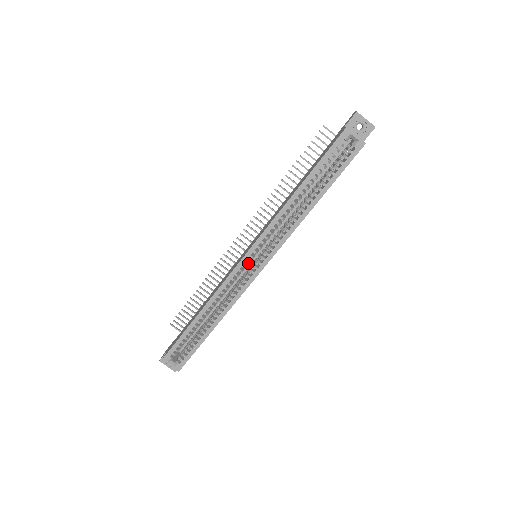
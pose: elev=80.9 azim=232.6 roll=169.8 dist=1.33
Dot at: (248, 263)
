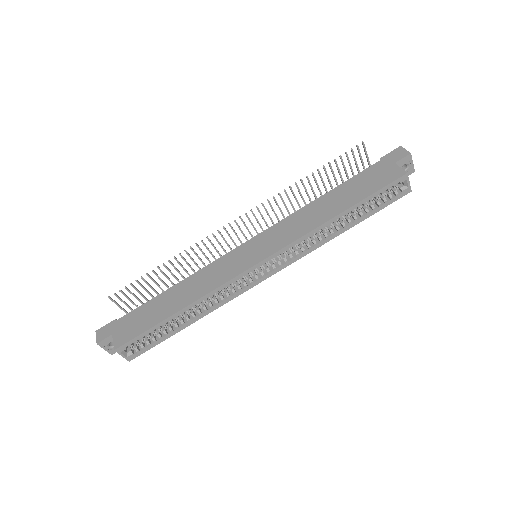
Dot at: occluded
